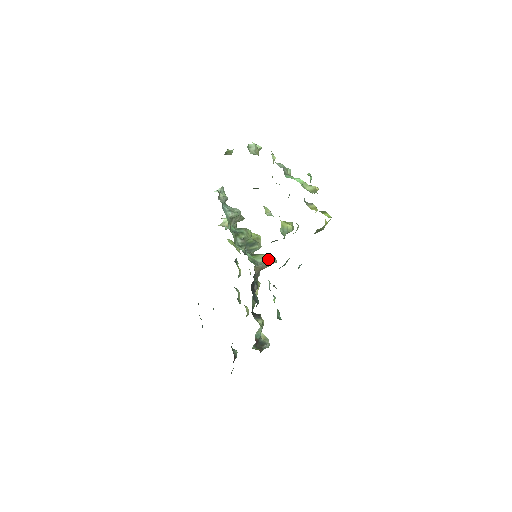
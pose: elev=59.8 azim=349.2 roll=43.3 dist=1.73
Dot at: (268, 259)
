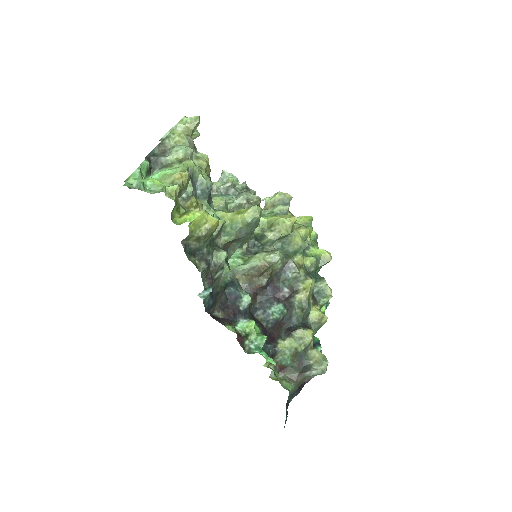
Dot at: (254, 262)
